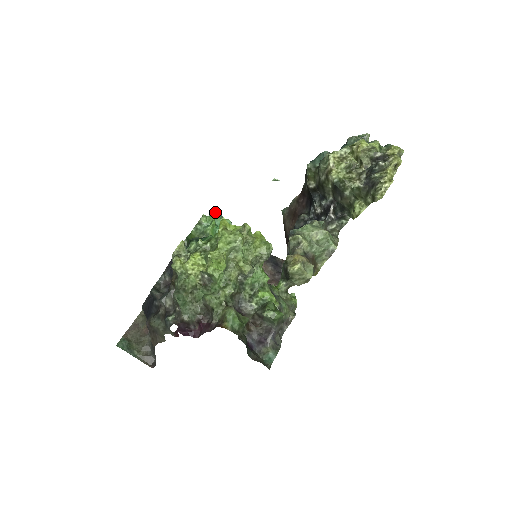
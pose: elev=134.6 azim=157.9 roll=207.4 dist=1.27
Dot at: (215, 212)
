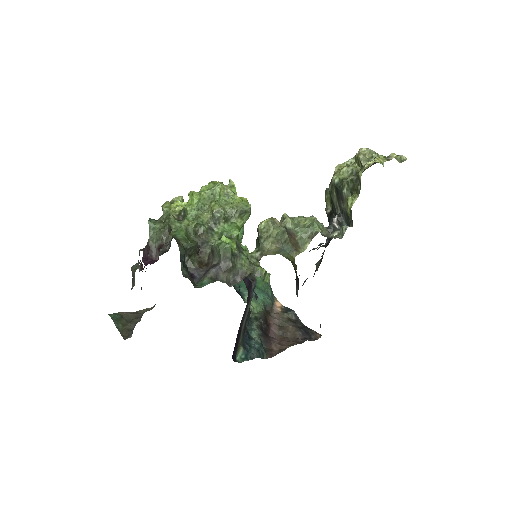
Dot at: (263, 276)
